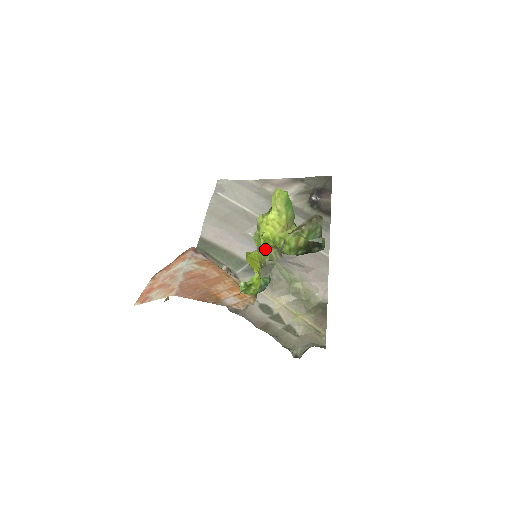
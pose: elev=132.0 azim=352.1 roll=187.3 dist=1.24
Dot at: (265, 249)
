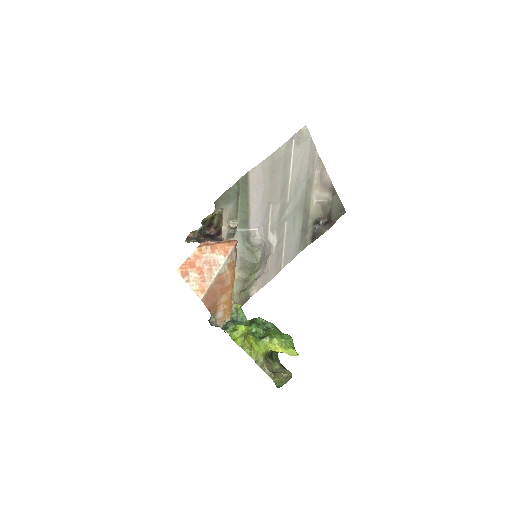
Dot at: (260, 356)
